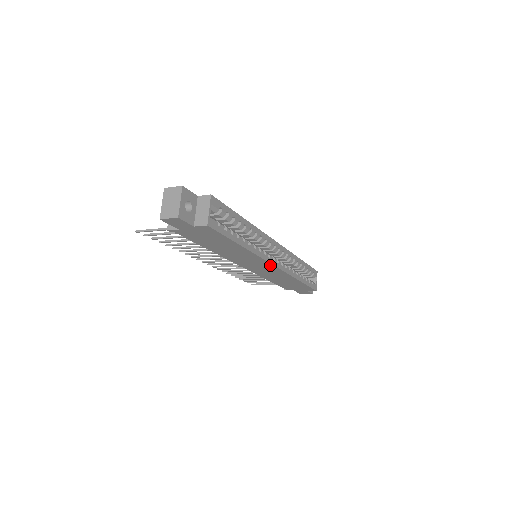
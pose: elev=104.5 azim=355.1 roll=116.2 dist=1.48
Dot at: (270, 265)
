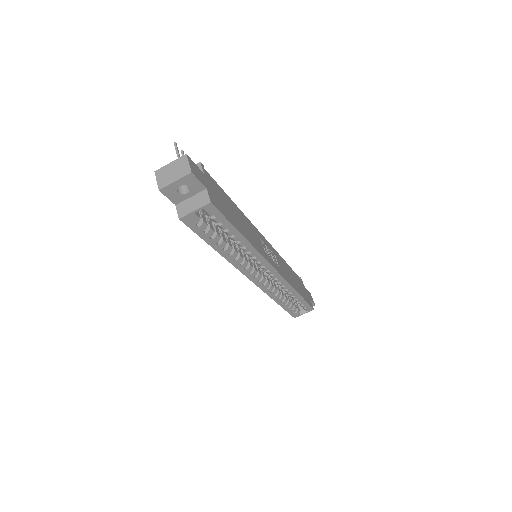
Dot at: occluded
